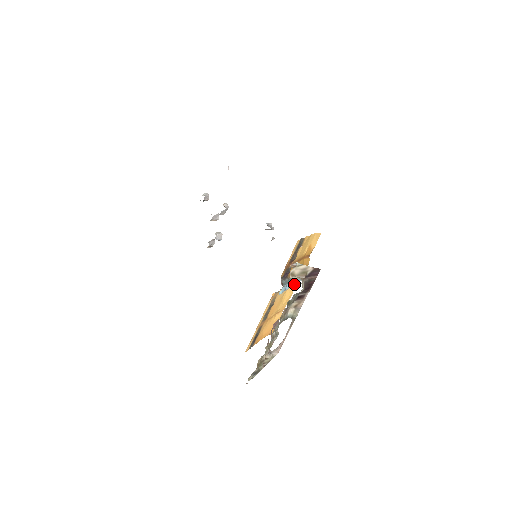
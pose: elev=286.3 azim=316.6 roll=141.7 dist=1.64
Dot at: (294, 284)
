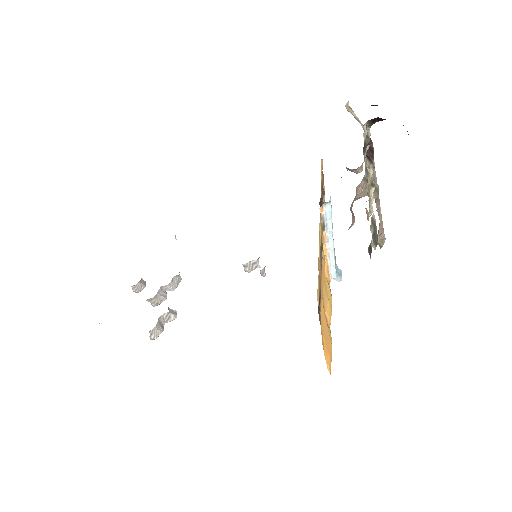
Dot at: (333, 251)
